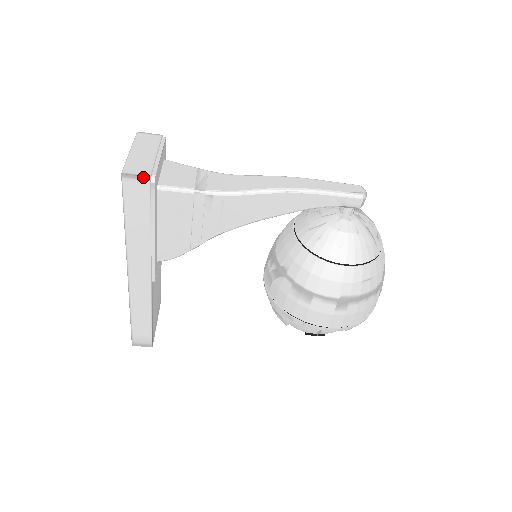
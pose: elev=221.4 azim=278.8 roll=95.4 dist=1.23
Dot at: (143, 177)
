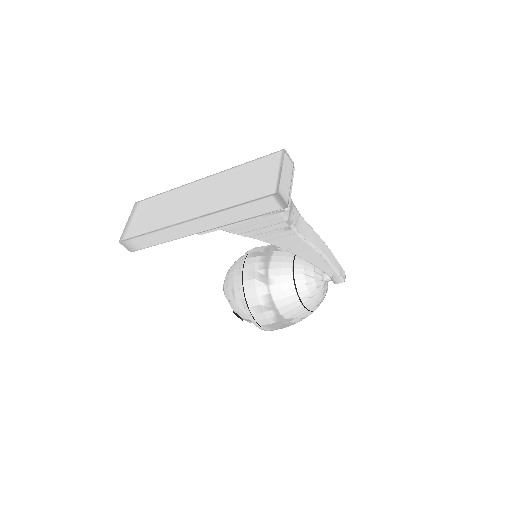
Dot at: (285, 204)
